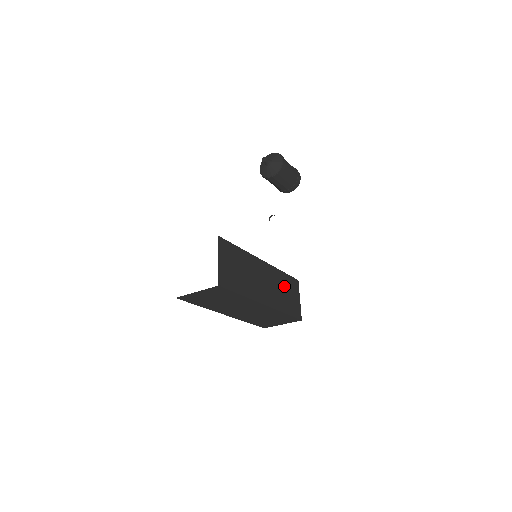
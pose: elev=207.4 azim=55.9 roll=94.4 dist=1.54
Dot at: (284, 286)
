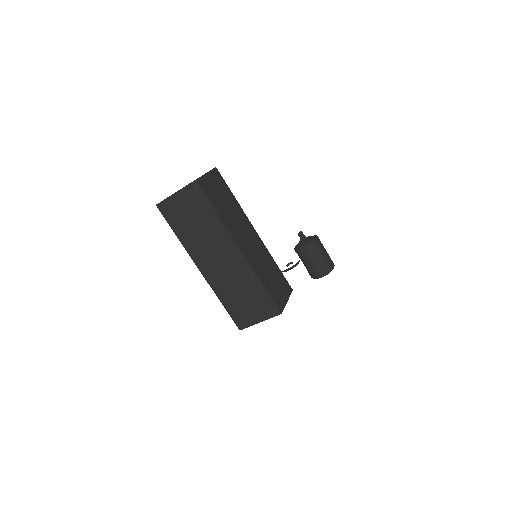
Dot at: (272, 270)
